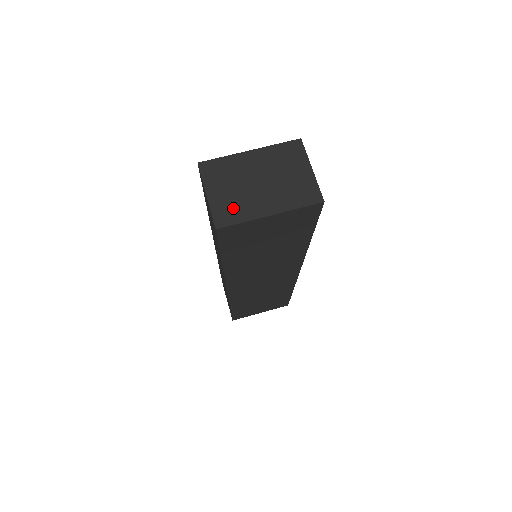
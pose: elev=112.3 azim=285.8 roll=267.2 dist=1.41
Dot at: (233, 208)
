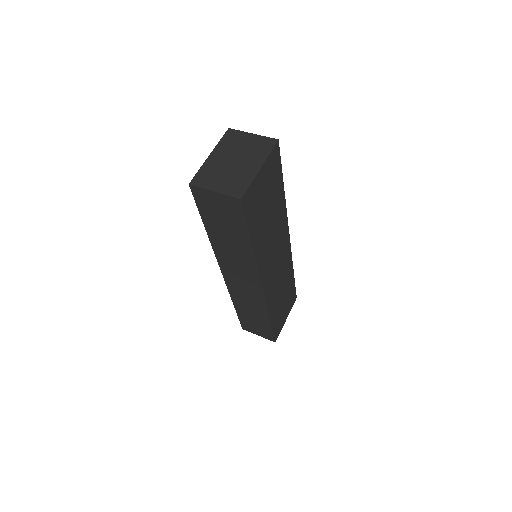
Dot at: (237, 183)
